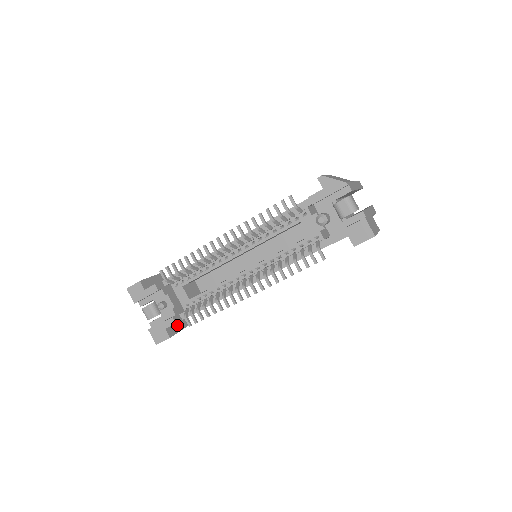
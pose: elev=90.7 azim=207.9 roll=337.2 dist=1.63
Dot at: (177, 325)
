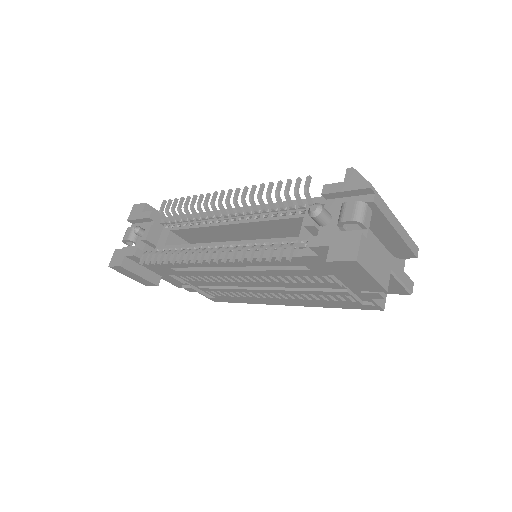
Dot at: (141, 269)
